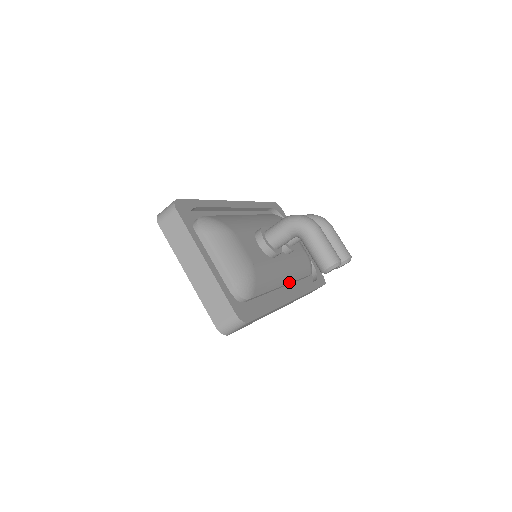
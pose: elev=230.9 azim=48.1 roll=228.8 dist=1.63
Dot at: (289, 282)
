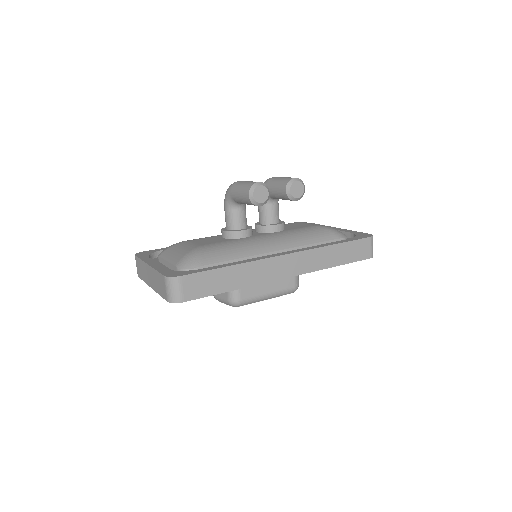
Dot at: (284, 249)
